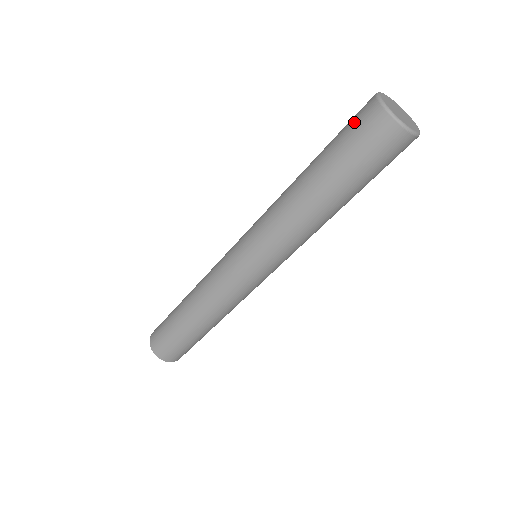
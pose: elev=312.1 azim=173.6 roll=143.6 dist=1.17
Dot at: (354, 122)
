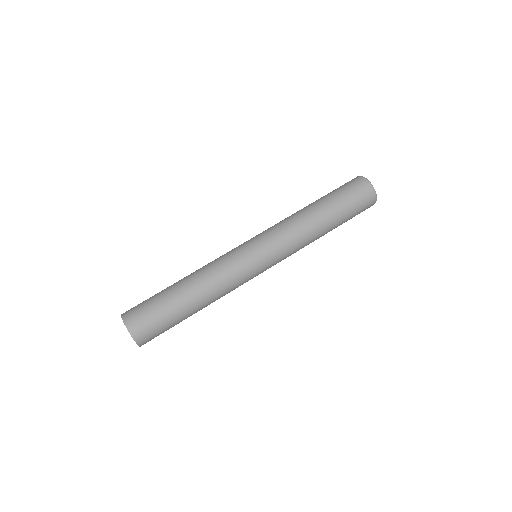
Dot at: (349, 184)
